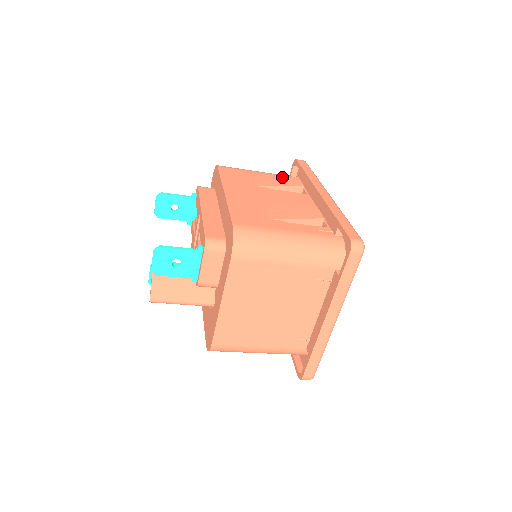
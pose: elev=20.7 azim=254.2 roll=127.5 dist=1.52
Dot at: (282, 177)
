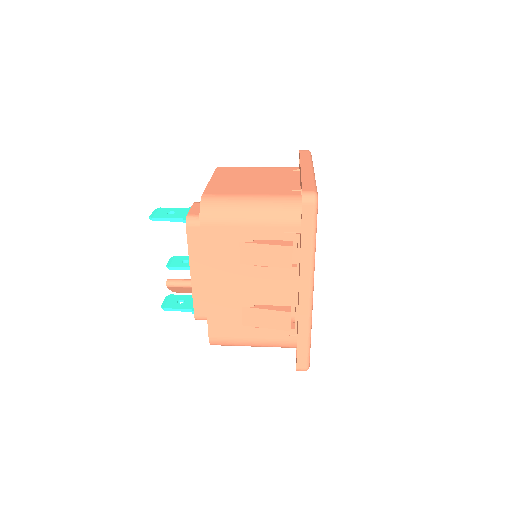
Dot at: (273, 245)
